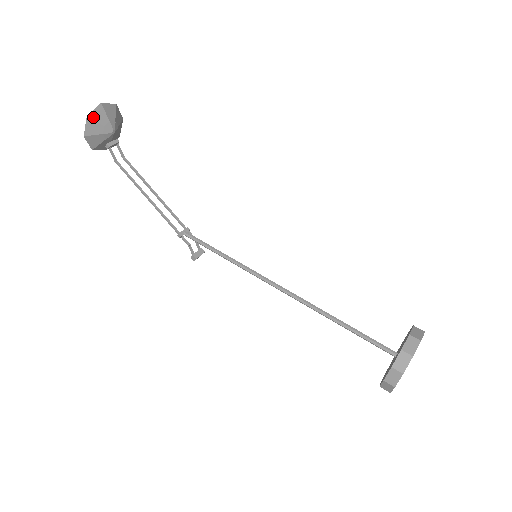
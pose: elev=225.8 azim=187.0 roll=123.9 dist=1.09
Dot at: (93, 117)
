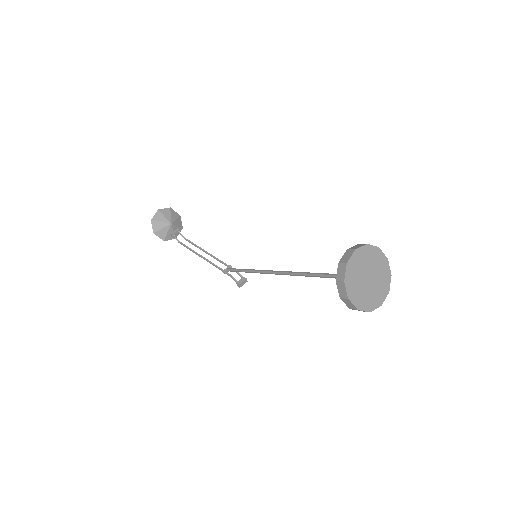
Dot at: (155, 219)
